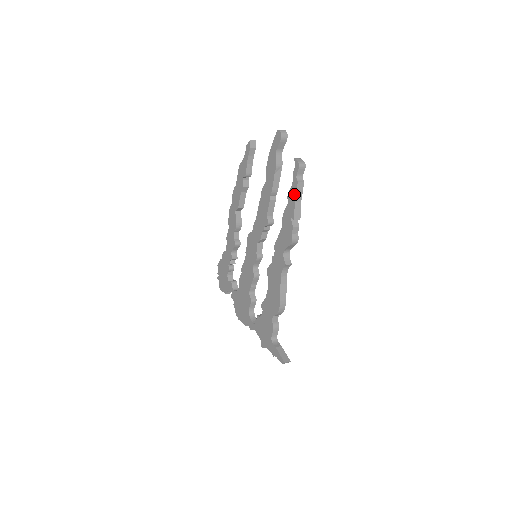
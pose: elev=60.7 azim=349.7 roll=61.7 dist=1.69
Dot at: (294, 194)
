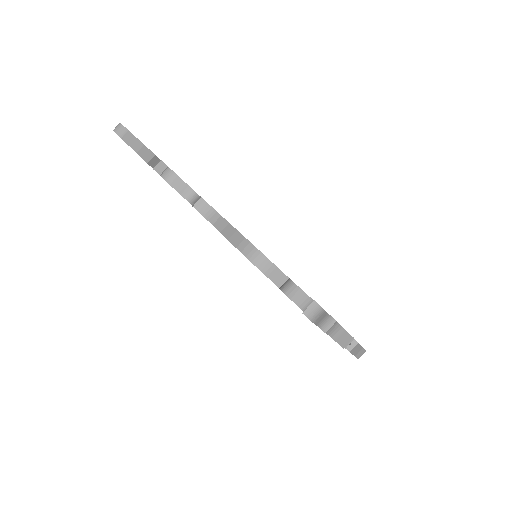
Dot at: occluded
